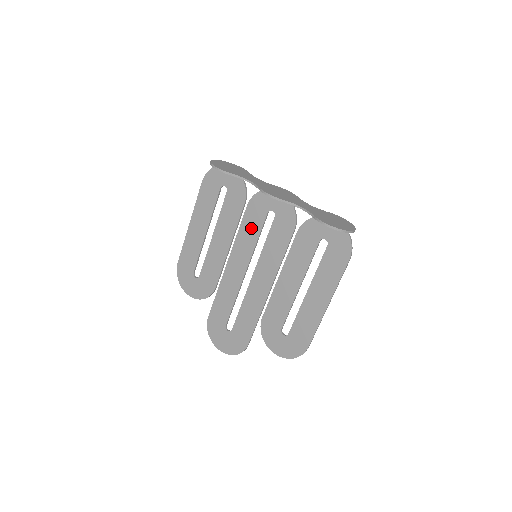
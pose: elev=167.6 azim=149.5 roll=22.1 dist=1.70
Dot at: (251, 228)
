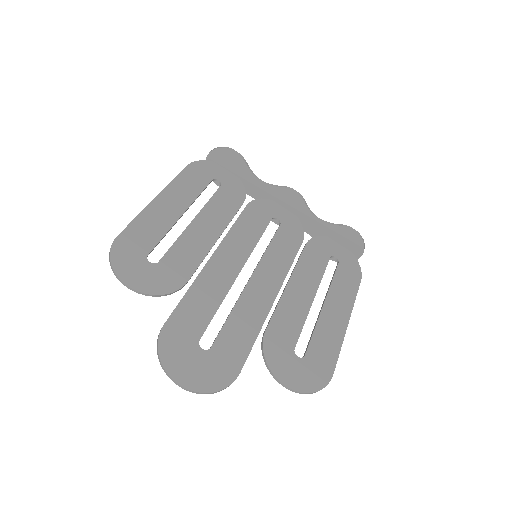
Dot at: (251, 226)
